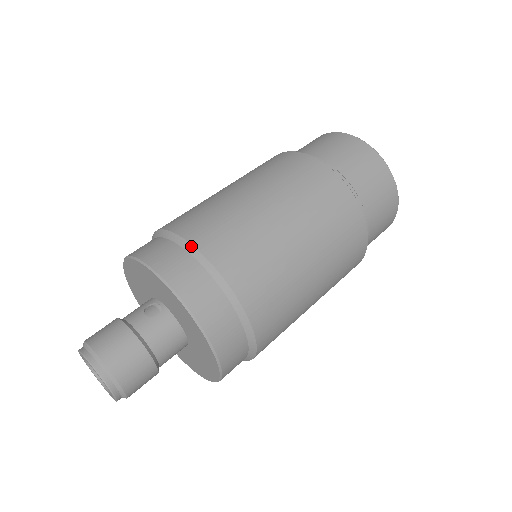
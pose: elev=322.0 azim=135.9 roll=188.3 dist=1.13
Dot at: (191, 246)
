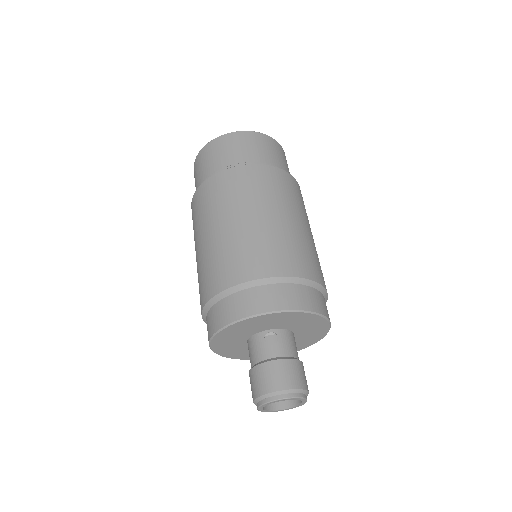
Dot at: (272, 278)
